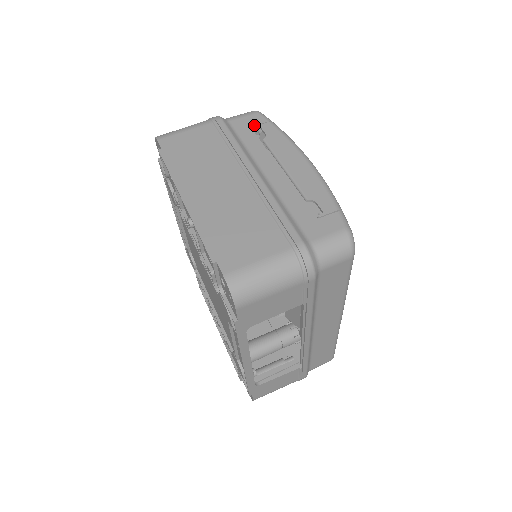
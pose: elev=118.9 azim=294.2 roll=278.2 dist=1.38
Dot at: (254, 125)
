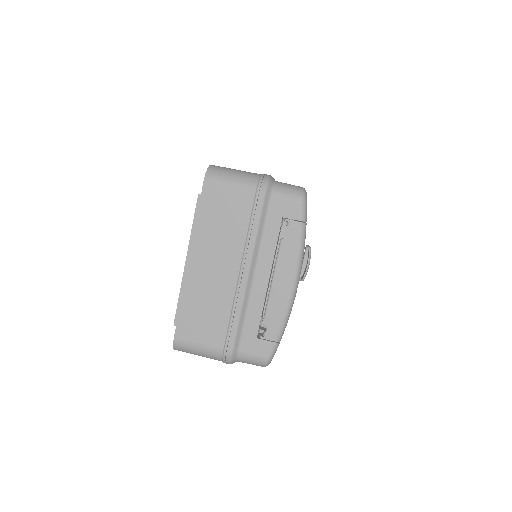
Dot at: (286, 217)
